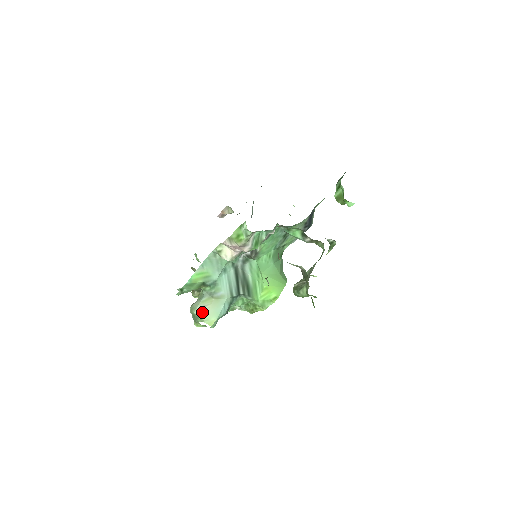
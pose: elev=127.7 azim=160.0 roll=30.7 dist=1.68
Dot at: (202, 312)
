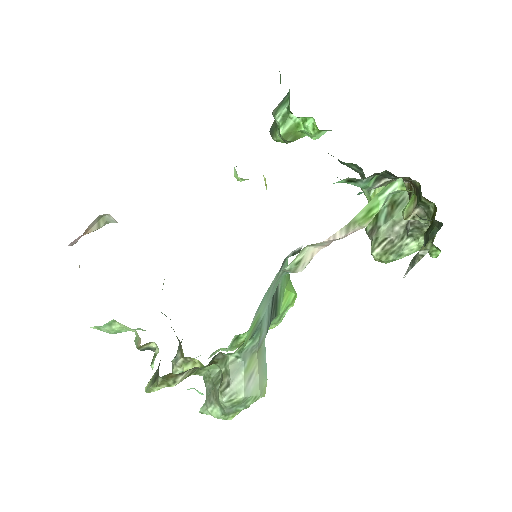
Dot at: (253, 386)
